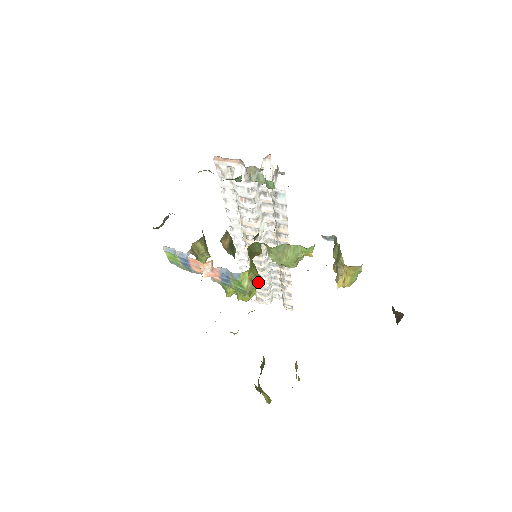
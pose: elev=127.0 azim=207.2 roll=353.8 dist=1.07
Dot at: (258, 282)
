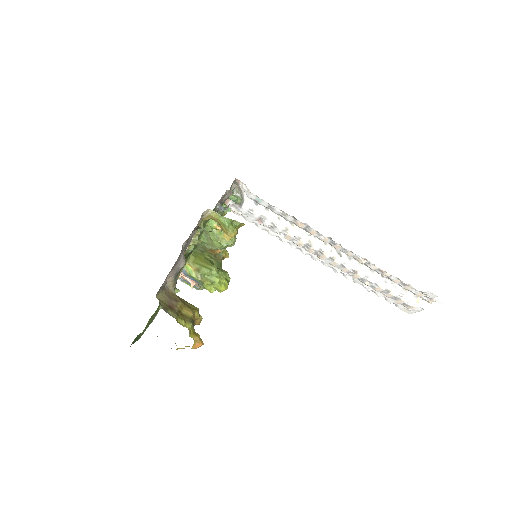
Dot at: (207, 270)
